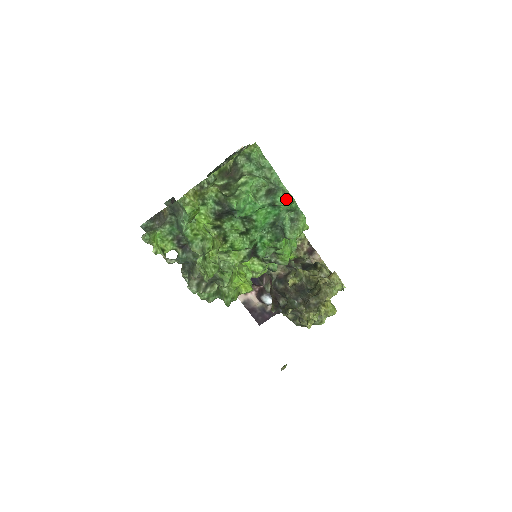
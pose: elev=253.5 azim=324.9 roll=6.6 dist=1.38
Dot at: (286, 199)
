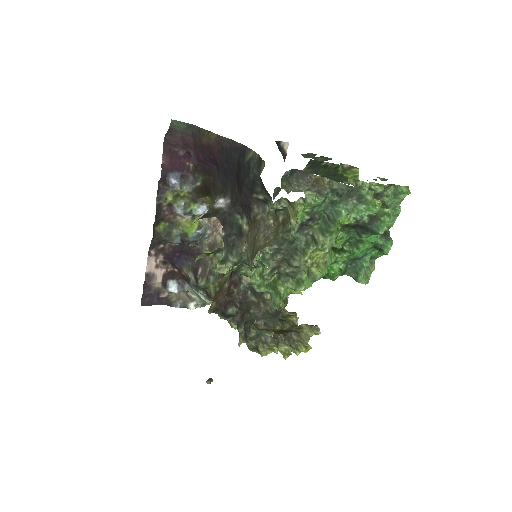
Dot at: occluded
